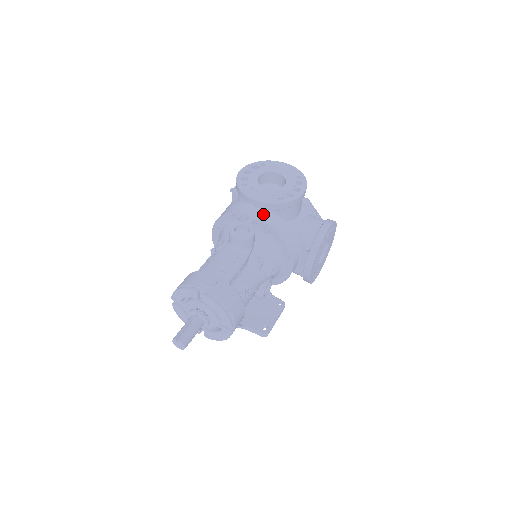
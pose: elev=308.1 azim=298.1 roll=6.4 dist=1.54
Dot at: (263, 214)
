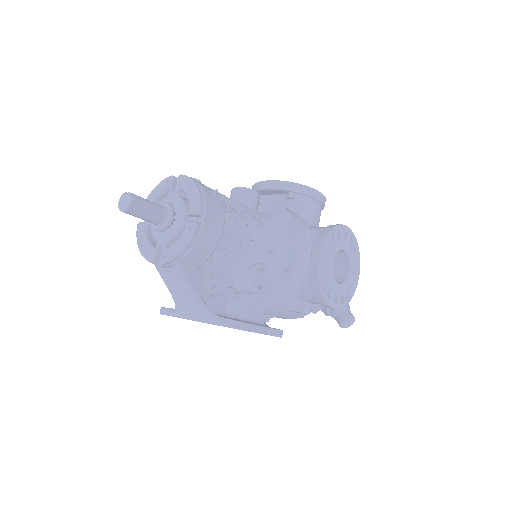
Dot at: occluded
